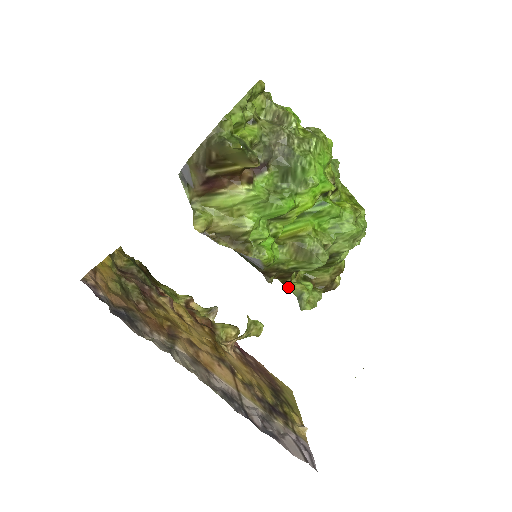
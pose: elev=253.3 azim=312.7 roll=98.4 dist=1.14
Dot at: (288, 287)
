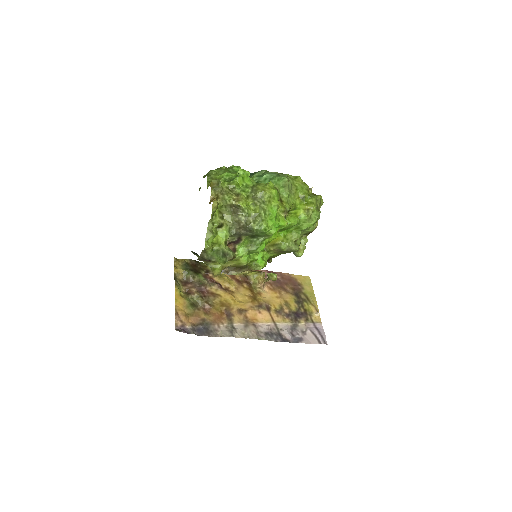
Dot at: occluded
